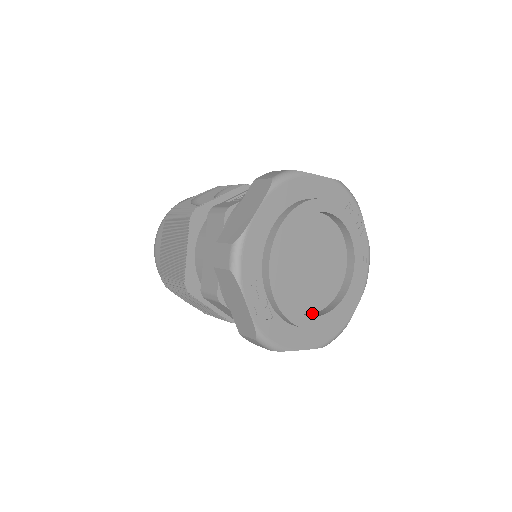
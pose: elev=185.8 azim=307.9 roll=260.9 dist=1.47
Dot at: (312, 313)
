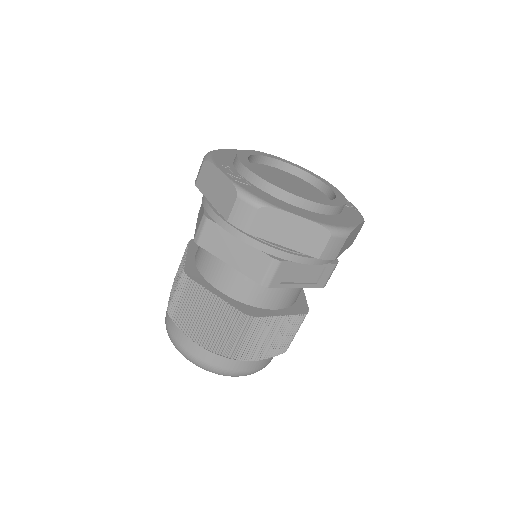
Dot at: occluded
